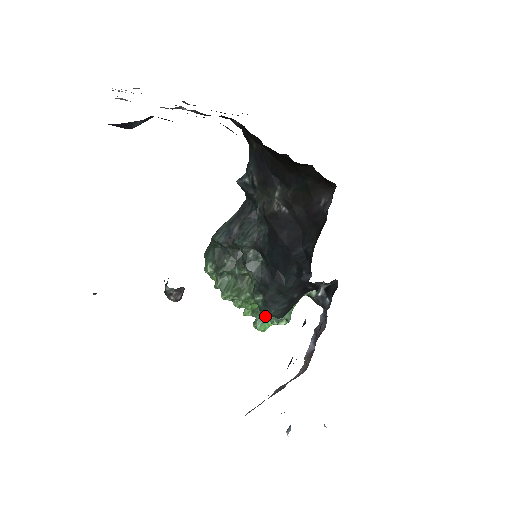
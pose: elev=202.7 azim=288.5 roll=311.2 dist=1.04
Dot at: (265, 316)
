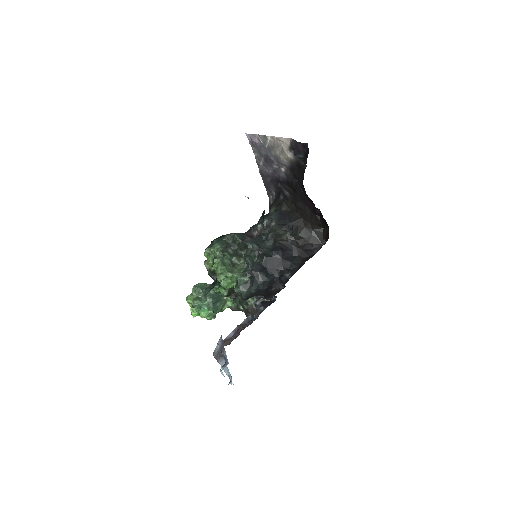
Dot at: (203, 306)
